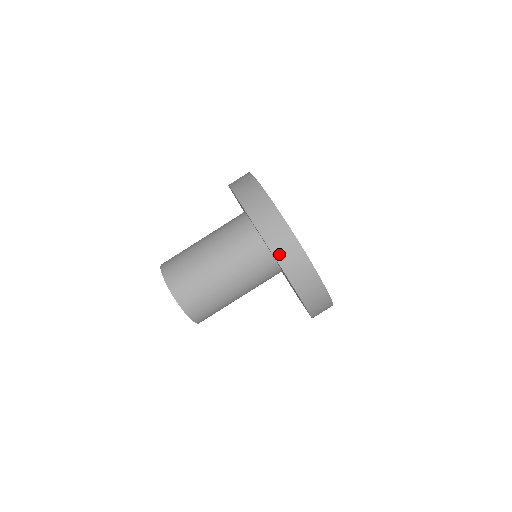
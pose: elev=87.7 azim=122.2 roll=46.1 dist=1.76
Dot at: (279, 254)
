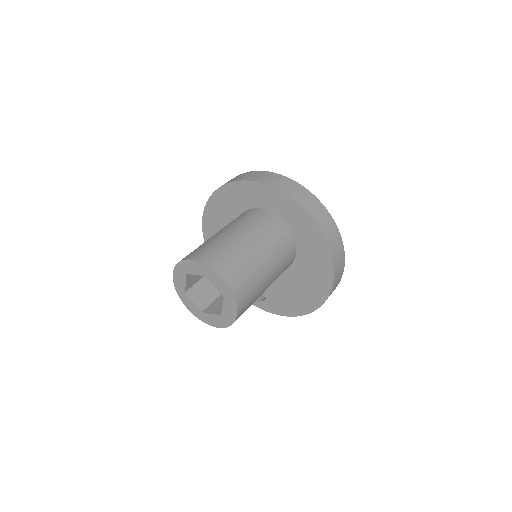
Dot at: (327, 236)
